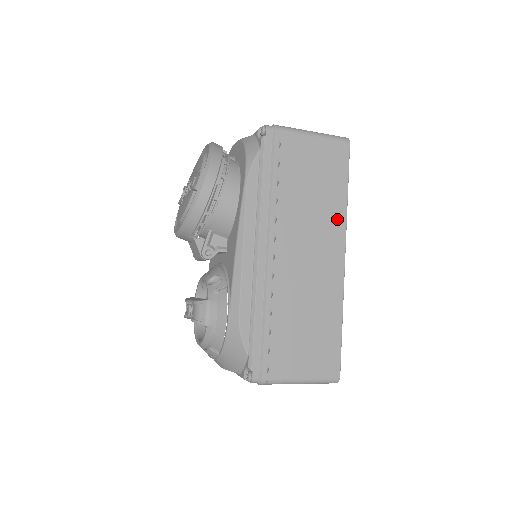
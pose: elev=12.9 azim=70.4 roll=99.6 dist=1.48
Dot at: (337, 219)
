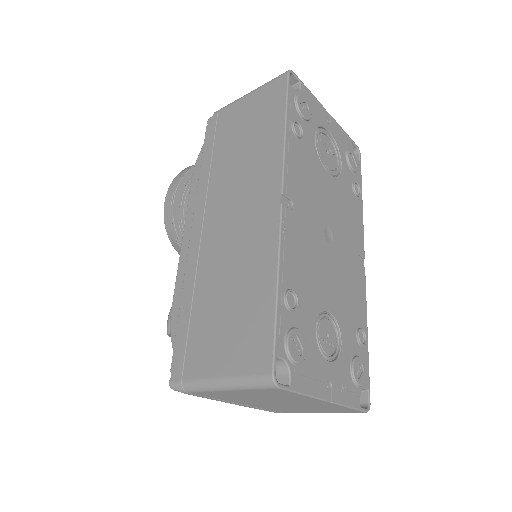
Dot at: (271, 158)
